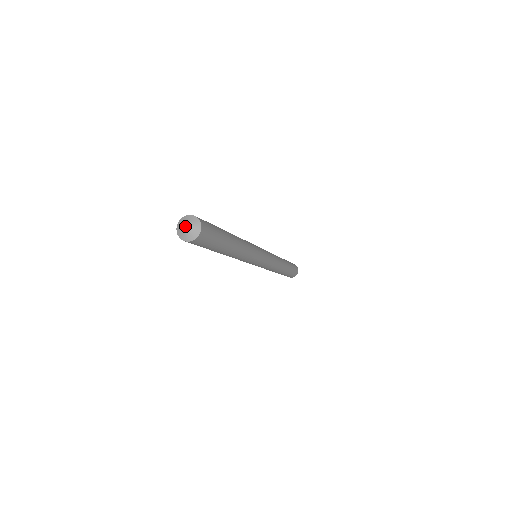
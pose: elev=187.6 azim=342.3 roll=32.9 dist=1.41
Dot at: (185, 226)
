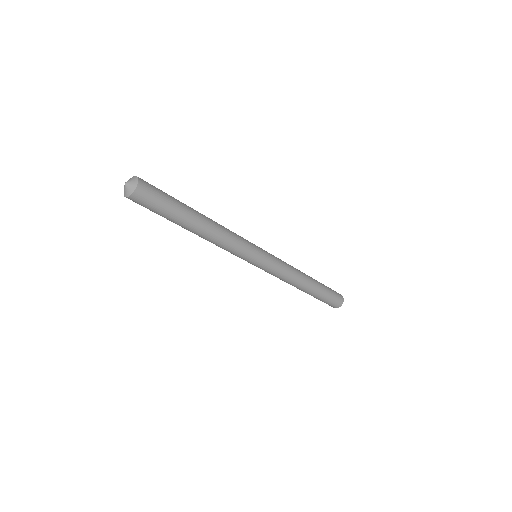
Dot at: (125, 183)
